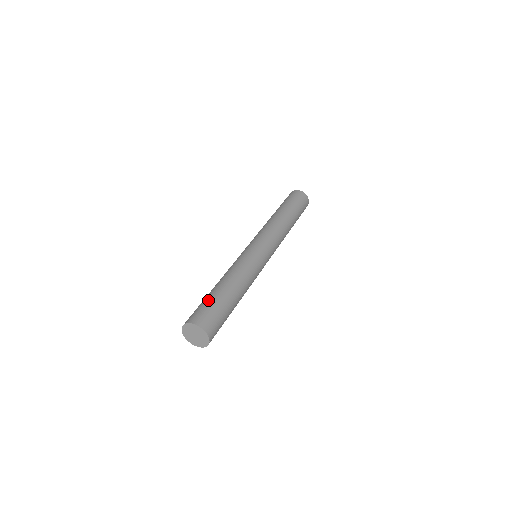
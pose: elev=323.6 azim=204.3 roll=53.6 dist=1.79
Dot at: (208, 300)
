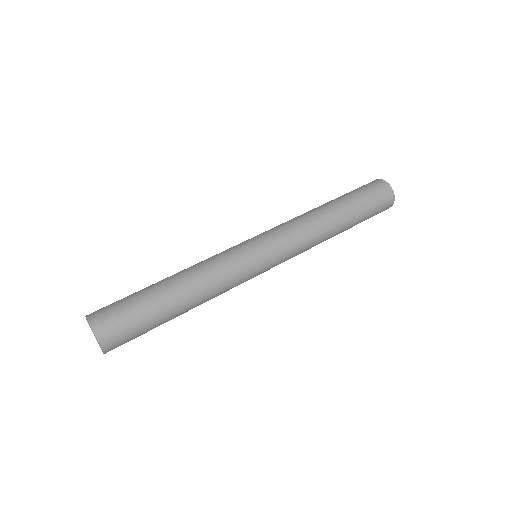
Dot at: occluded
